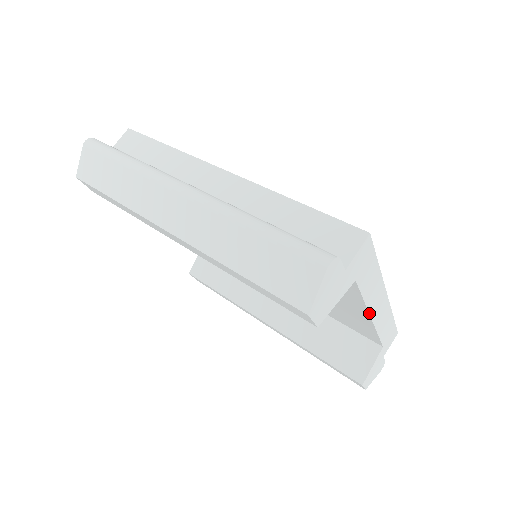
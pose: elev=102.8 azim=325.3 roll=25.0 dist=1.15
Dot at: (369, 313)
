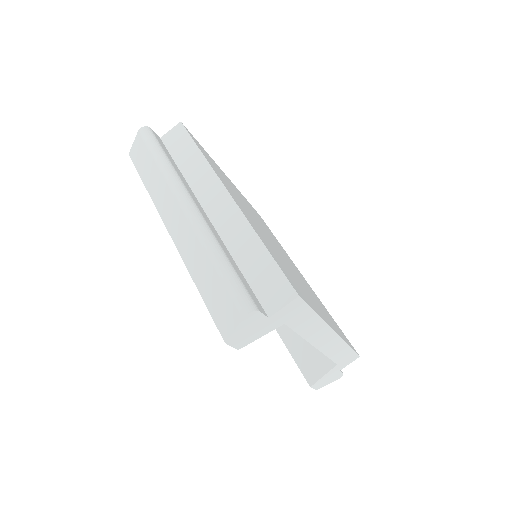
Dot at: (310, 343)
